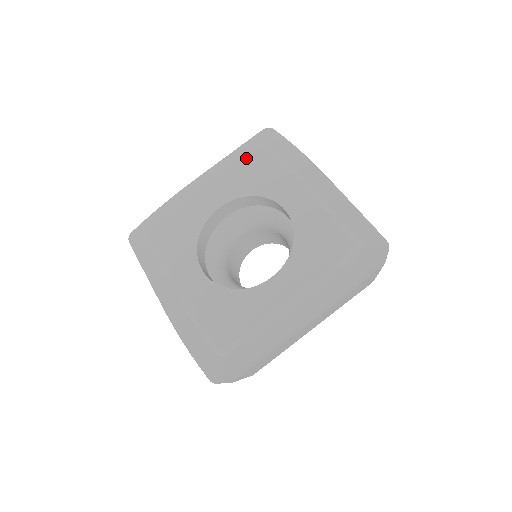
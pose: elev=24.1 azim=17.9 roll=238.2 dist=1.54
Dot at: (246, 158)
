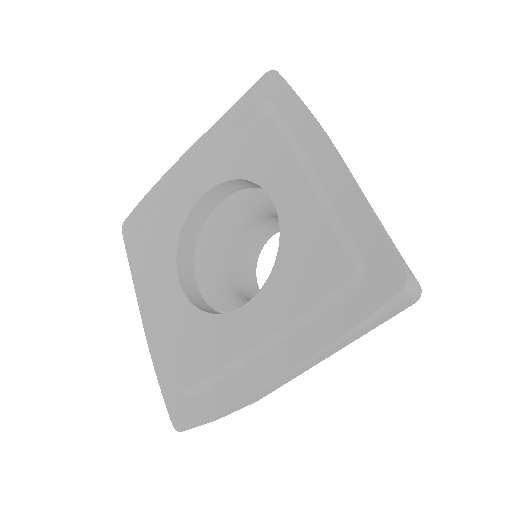
Dot at: (240, 120)
